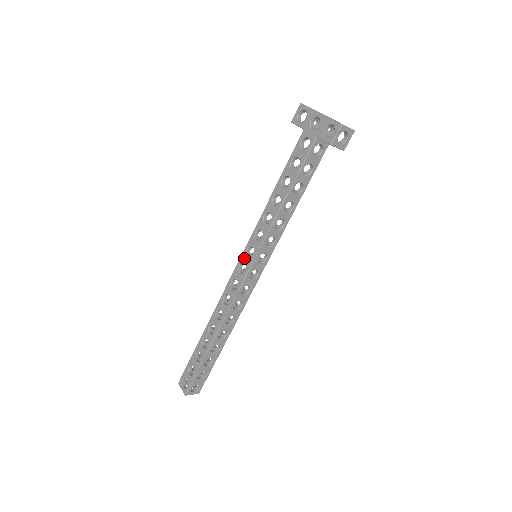
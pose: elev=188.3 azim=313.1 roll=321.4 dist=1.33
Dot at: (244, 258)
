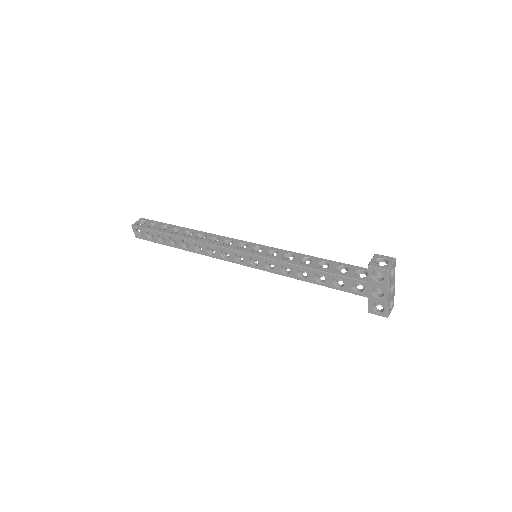
Dot at: (246, 257)
